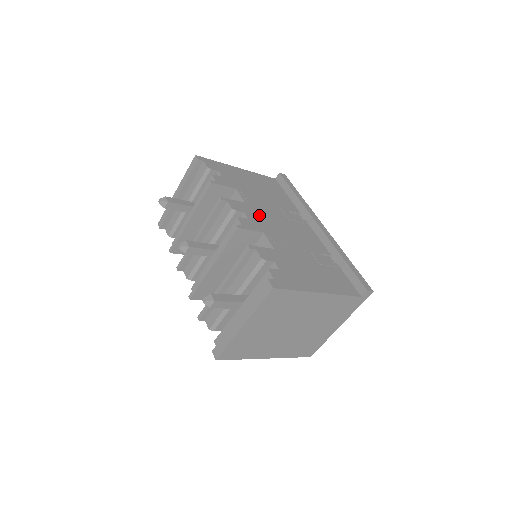
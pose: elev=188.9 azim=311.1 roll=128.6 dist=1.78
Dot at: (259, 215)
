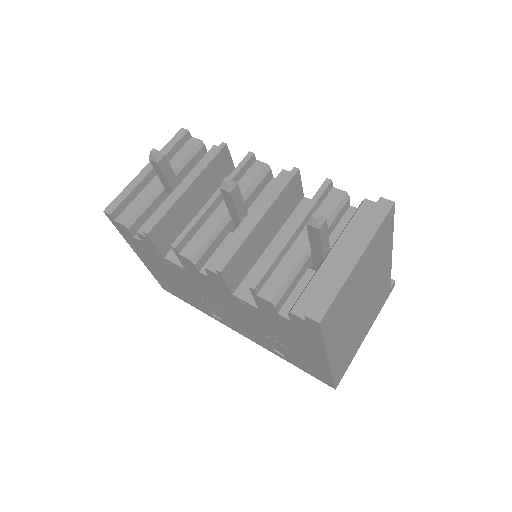
Dot at: occluded
